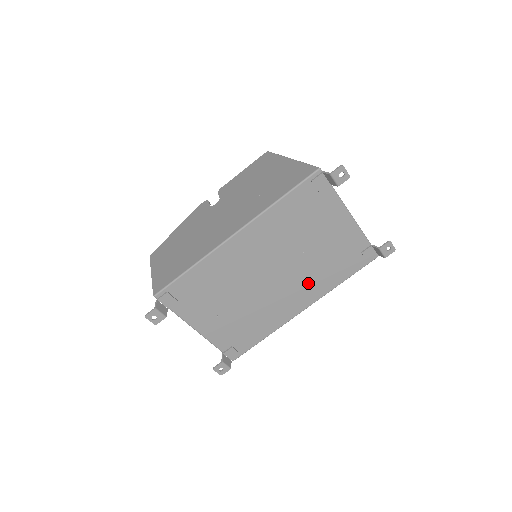
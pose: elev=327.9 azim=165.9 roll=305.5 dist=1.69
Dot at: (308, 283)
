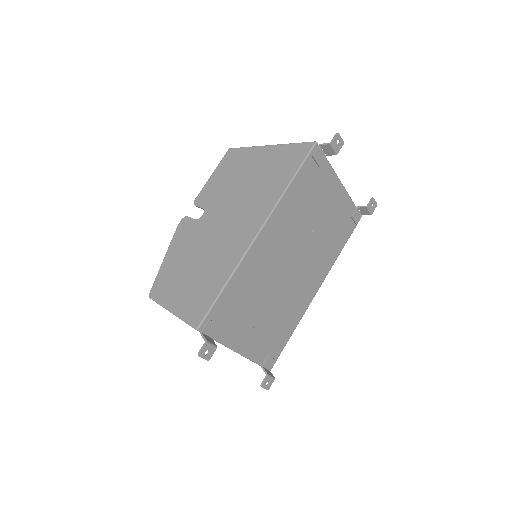
Dot at: (318, 262)
